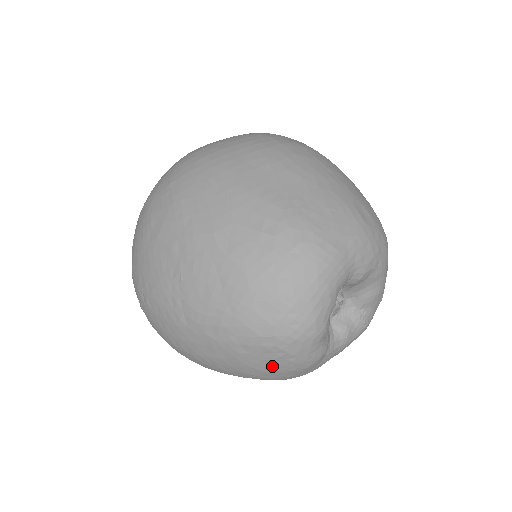
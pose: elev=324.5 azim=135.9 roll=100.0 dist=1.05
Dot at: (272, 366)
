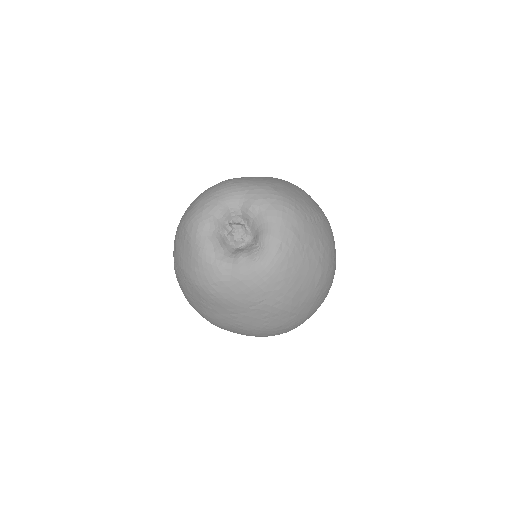
Dot at: (184, 250)
